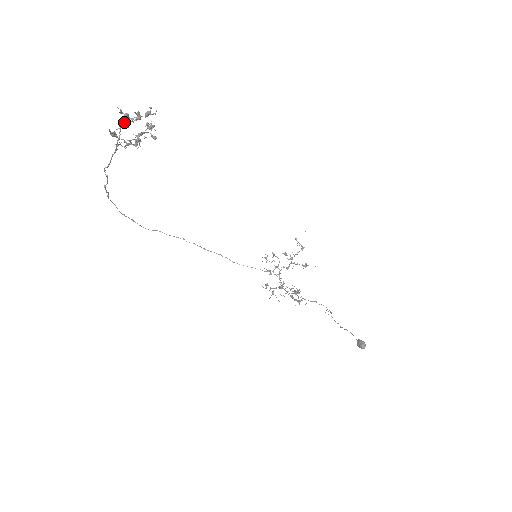
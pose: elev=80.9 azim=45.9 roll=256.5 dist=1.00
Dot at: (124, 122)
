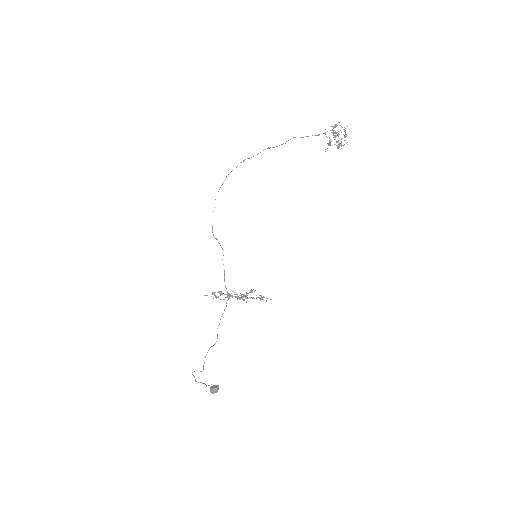
Dot at: (334, 135)
